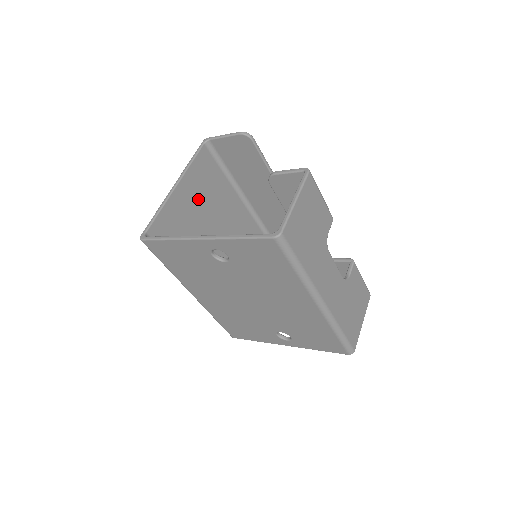
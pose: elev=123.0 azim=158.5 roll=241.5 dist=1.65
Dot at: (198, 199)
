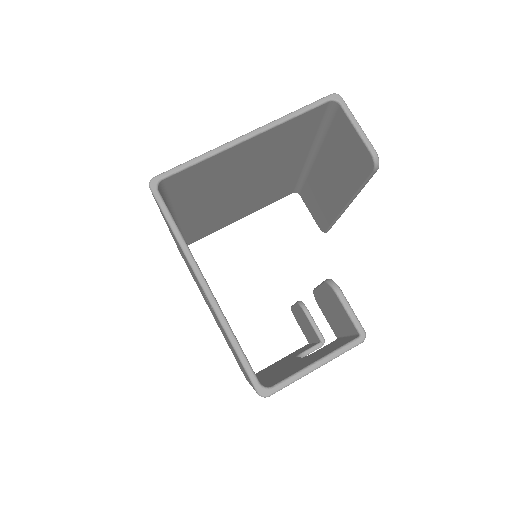
Dot at: (260, 153)
